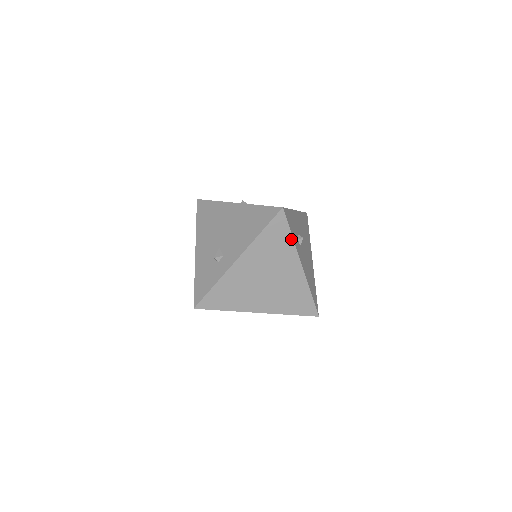
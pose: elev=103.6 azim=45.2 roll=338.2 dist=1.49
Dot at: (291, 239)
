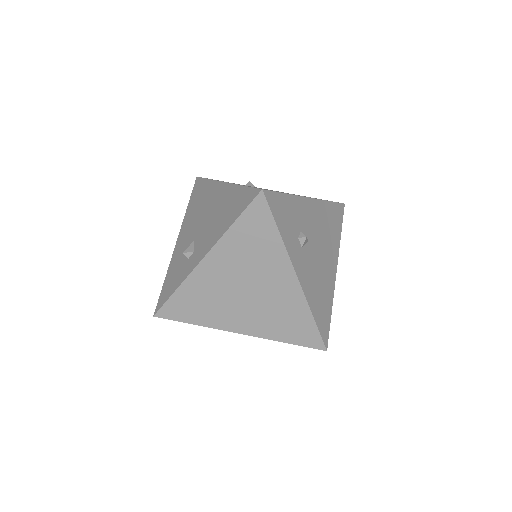
Dot at: (278, 237)
